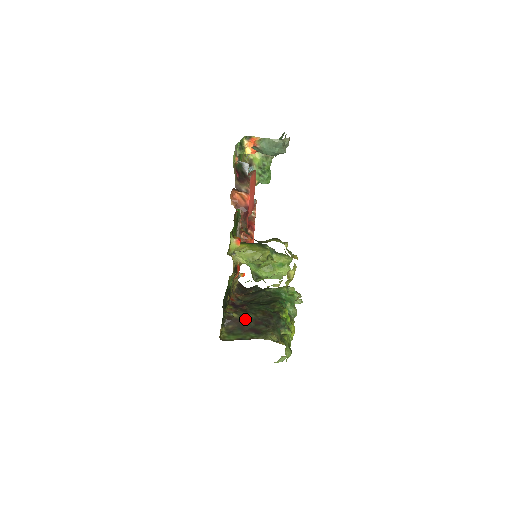
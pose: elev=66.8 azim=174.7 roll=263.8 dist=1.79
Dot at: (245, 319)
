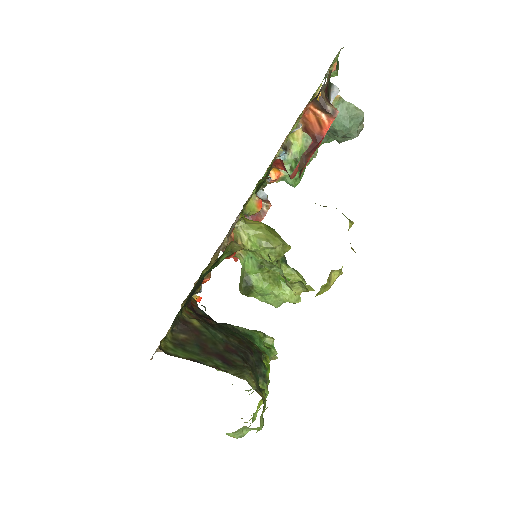
Dot at: (211, 335)
